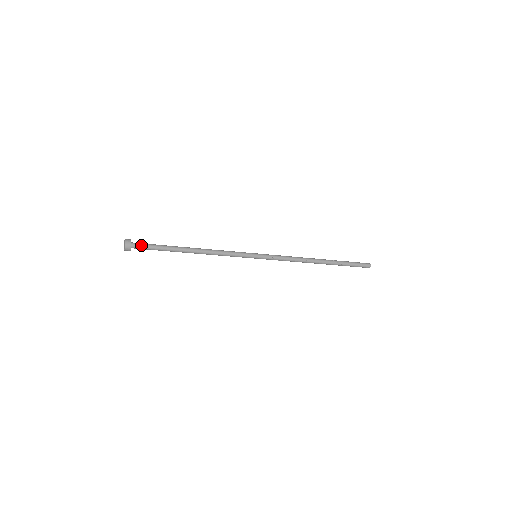
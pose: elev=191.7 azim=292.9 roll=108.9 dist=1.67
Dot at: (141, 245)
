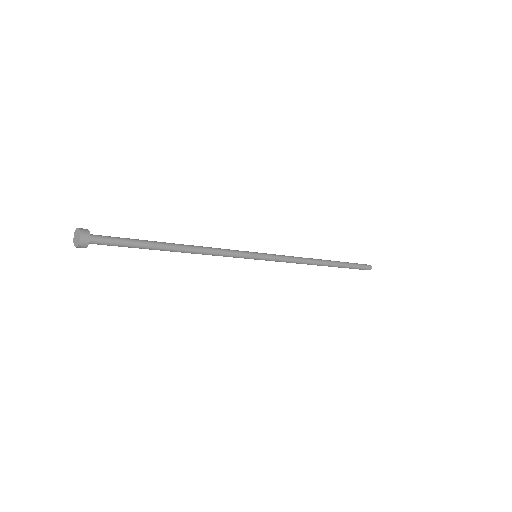
Dot at: (104, 239)
